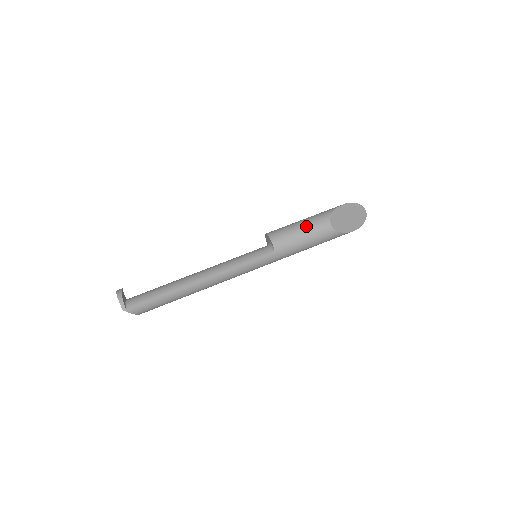
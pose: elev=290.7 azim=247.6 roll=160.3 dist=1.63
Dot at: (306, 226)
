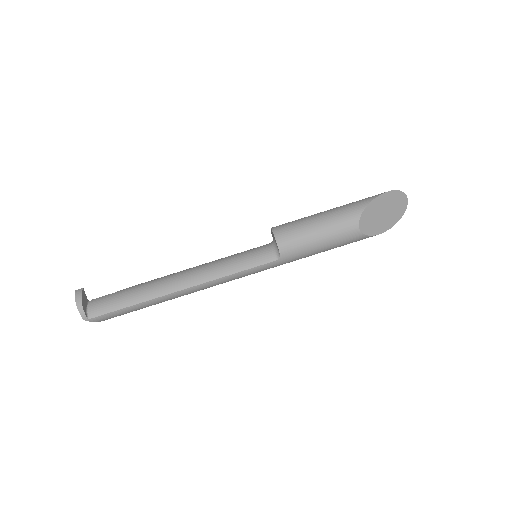
Dot at: (326, 227)
